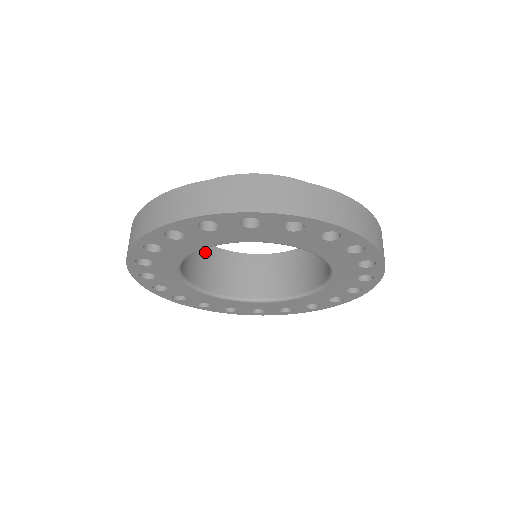
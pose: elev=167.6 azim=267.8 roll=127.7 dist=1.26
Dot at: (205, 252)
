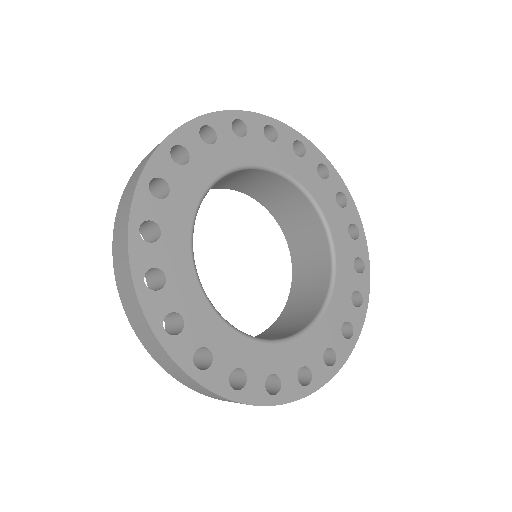
Dot at: occluded
